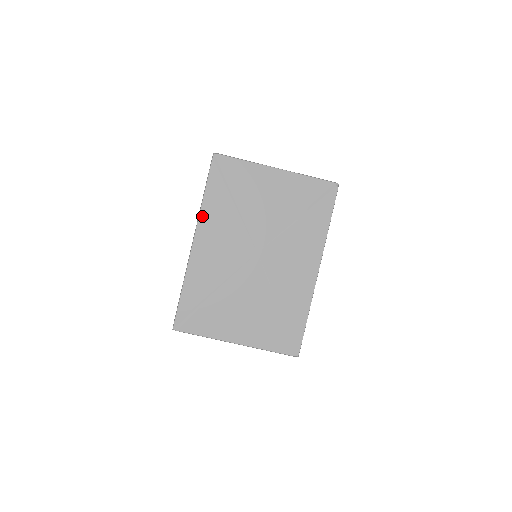
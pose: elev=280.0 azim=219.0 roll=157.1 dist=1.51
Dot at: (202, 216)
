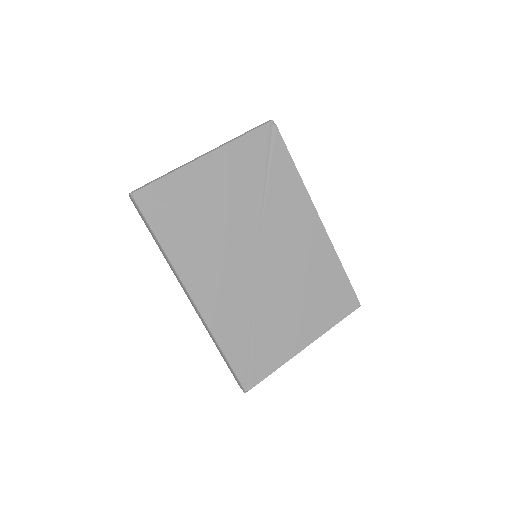
Dot at: (178, 268)
